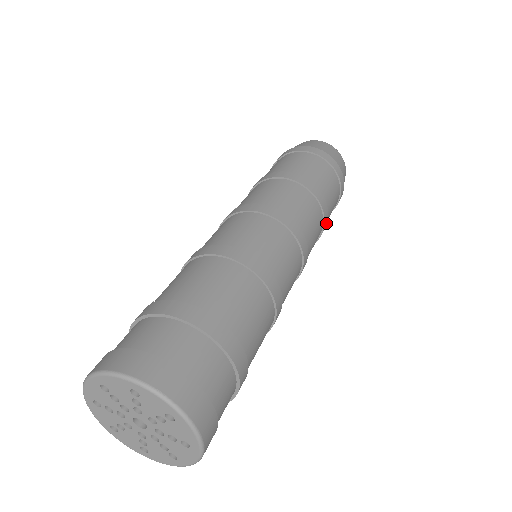
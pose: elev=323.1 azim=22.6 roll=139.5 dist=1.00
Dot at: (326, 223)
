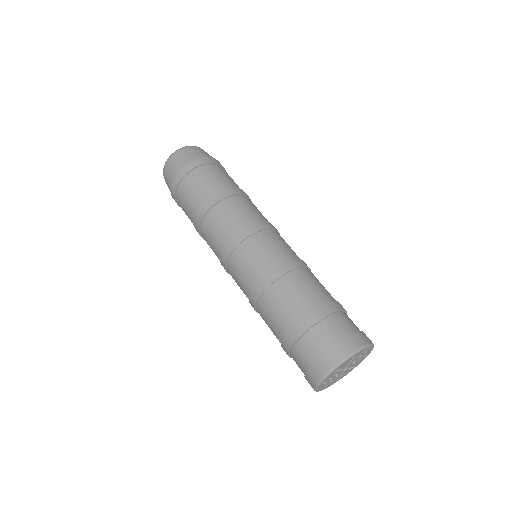
Dot at: (243, 191)
